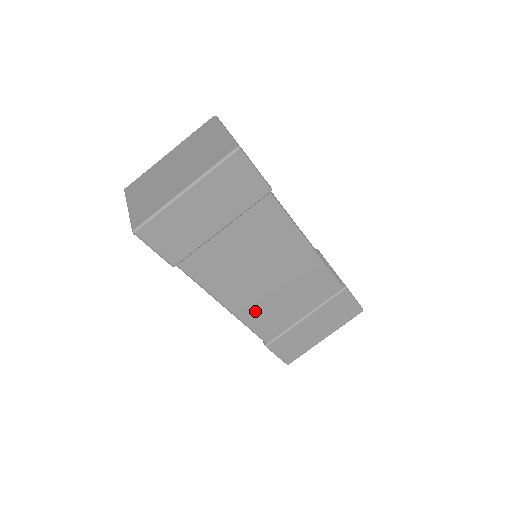
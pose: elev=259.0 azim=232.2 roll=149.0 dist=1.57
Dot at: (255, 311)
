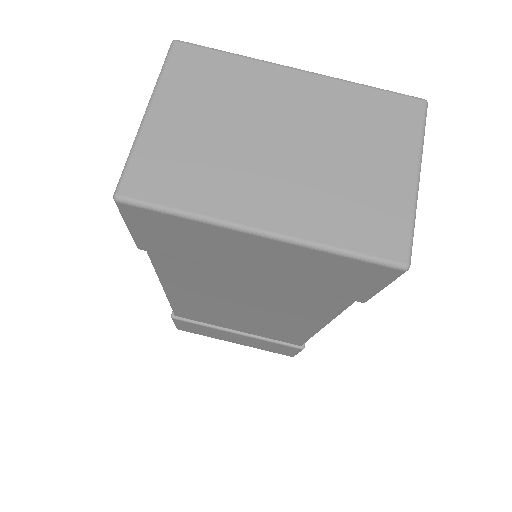
Dot at: (194, 306)
